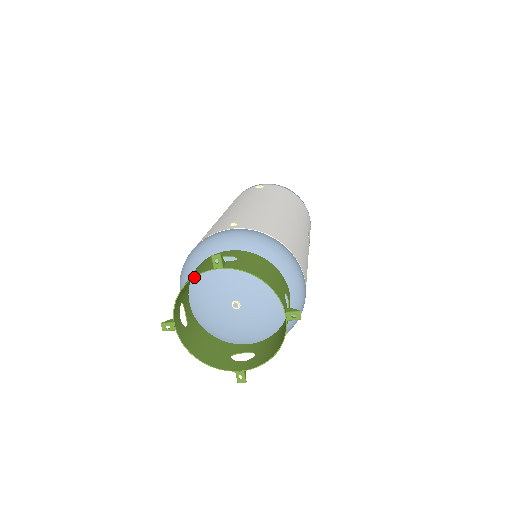
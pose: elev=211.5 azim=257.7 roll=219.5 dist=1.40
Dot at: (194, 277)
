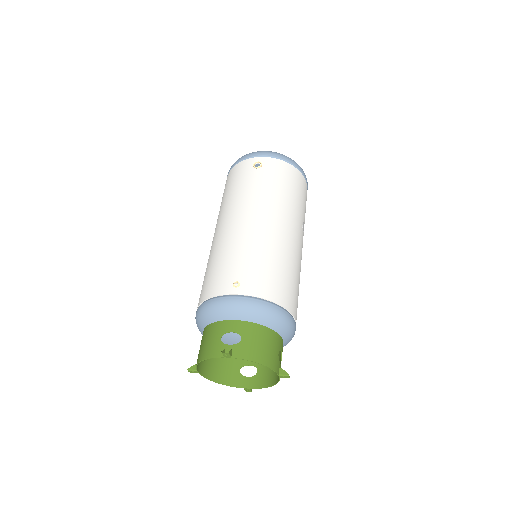
Dot at: occluded
